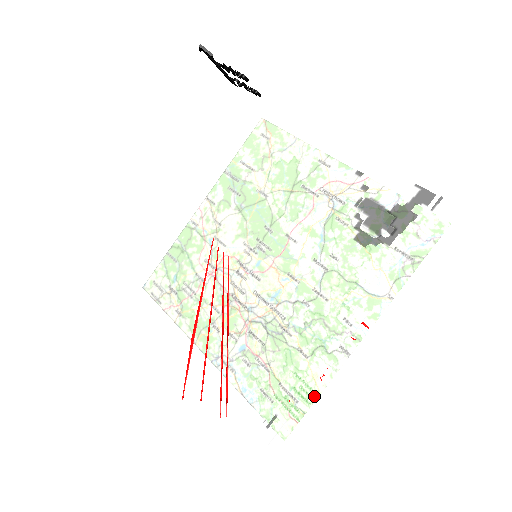
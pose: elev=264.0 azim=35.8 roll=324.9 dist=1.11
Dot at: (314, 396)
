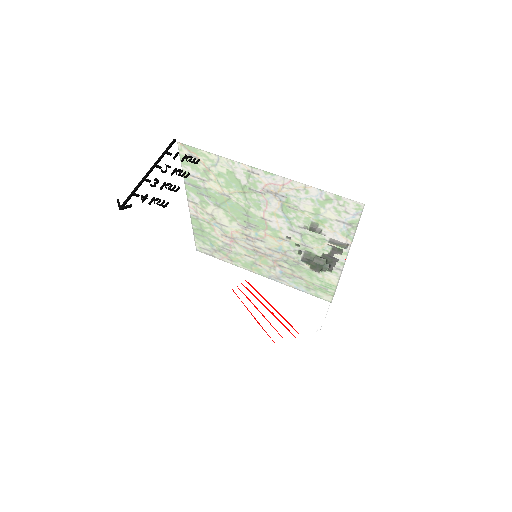
Dot at: occluded
